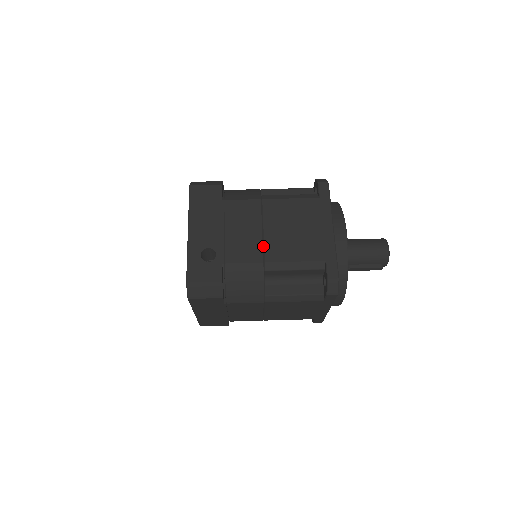
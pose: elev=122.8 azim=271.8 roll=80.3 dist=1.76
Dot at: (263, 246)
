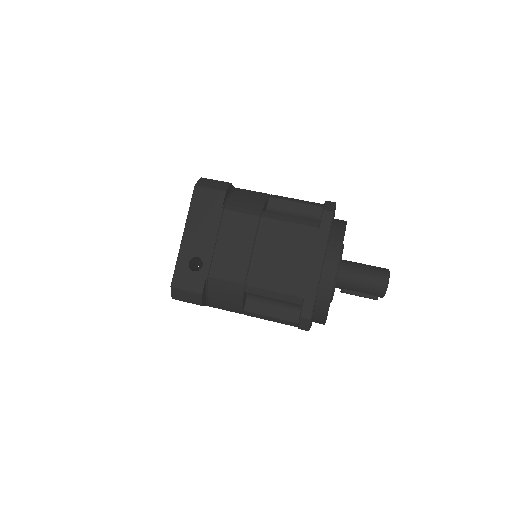
Dot at: (248, 267)
